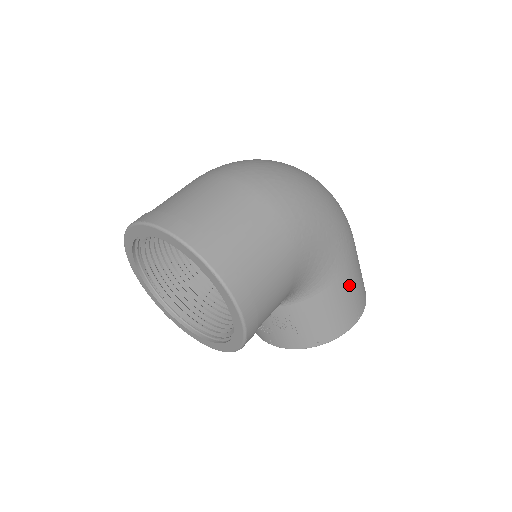
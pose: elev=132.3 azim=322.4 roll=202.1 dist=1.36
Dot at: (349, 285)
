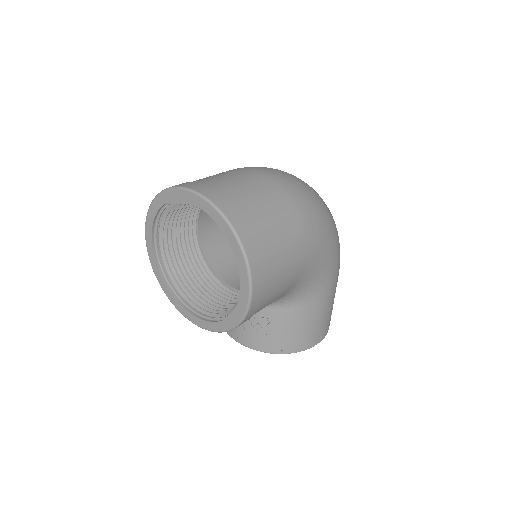
Dot at: (325, 308)
